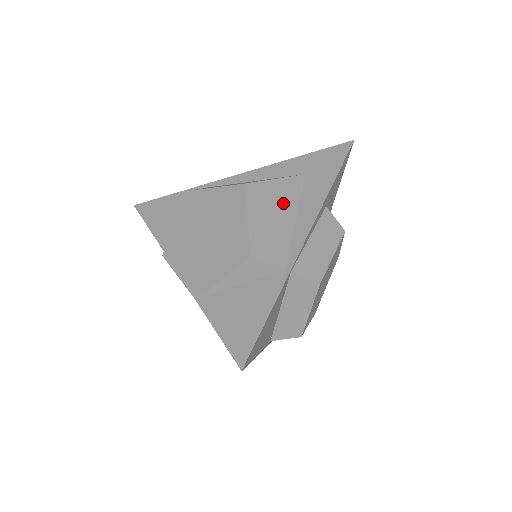
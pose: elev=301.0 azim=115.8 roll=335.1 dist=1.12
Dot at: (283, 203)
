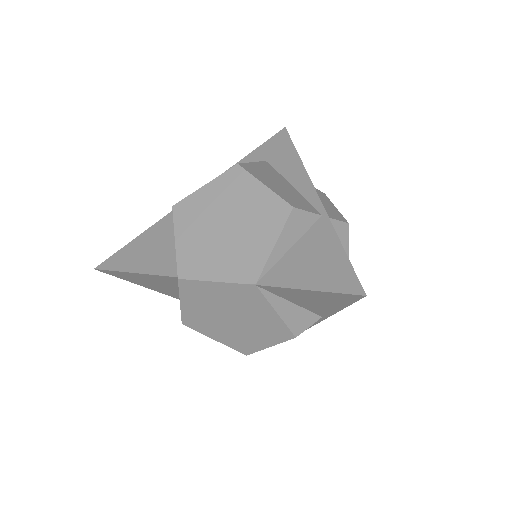
Dot at: (274, 176)
